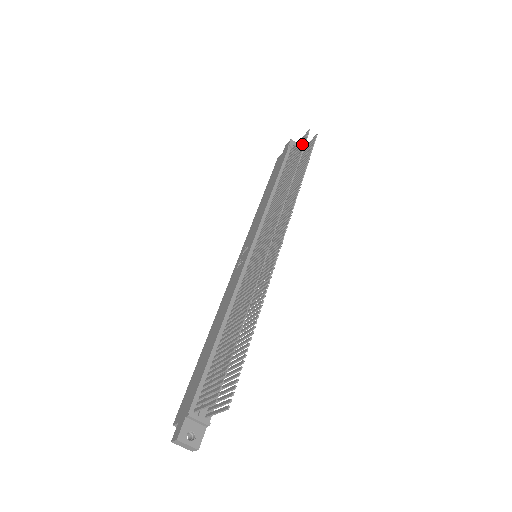
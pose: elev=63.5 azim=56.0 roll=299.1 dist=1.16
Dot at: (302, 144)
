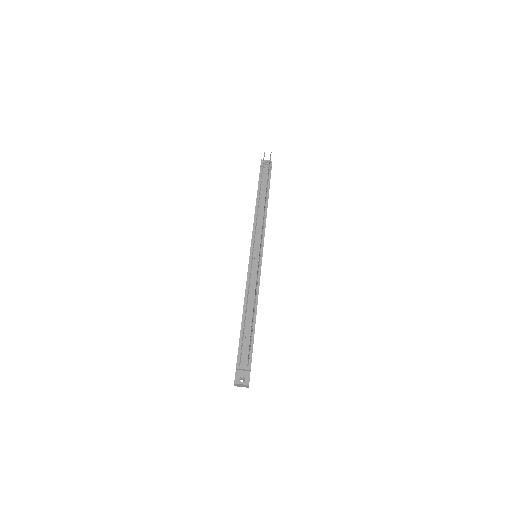
Dot at: occluded
